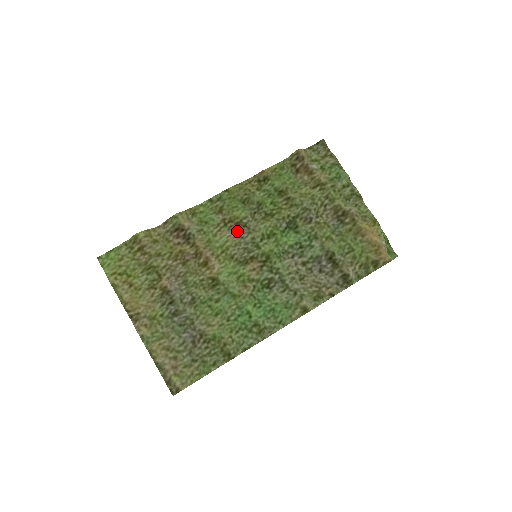
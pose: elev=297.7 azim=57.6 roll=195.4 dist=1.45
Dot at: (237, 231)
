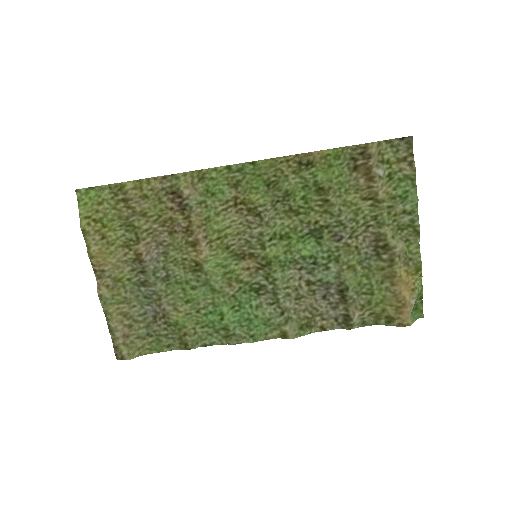
Dot at: (246, 218)
